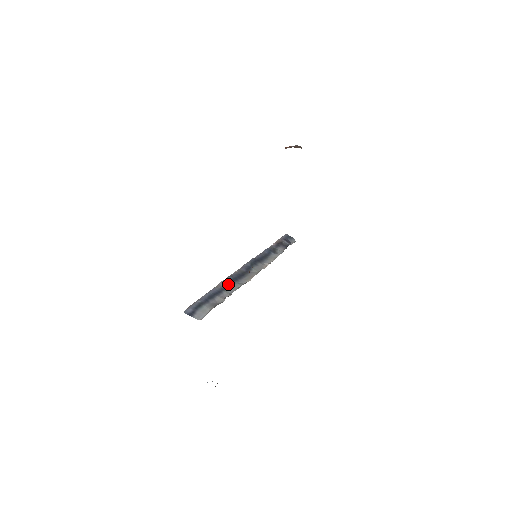
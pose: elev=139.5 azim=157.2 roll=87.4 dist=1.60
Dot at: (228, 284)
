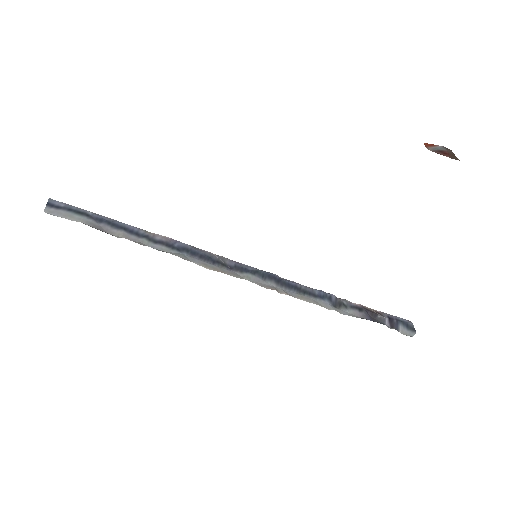
Dot at: (169, 244)
